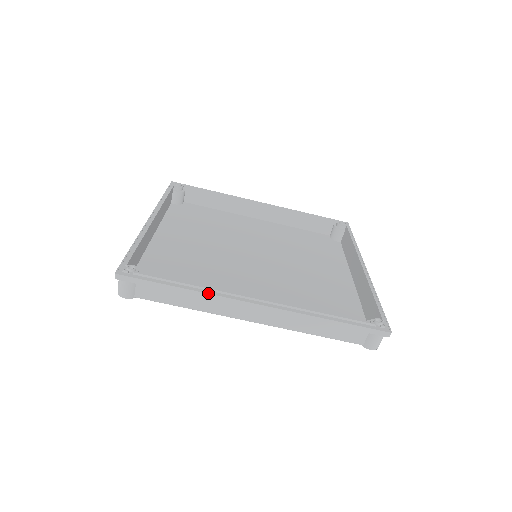
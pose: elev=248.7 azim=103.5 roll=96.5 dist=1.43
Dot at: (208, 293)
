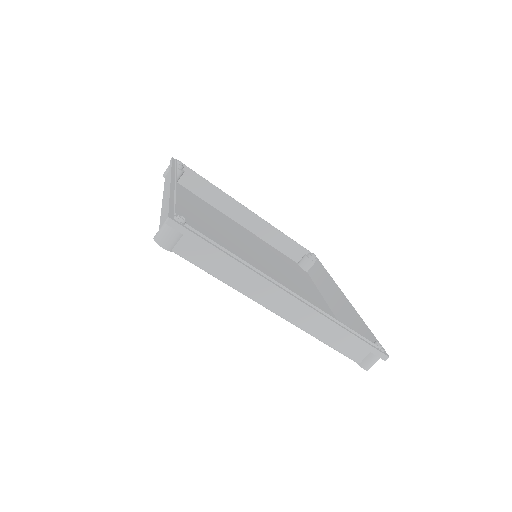
Dot at: (252, 270)
